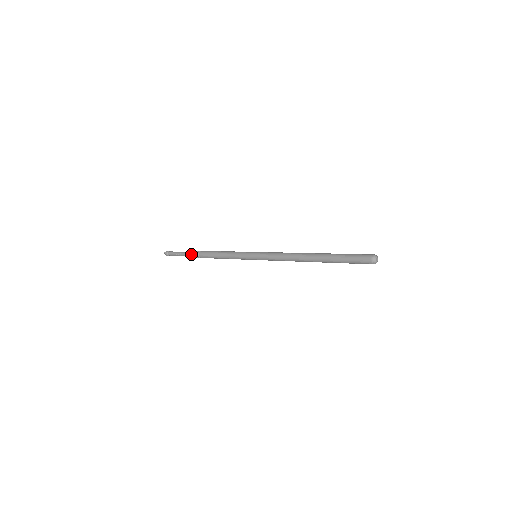
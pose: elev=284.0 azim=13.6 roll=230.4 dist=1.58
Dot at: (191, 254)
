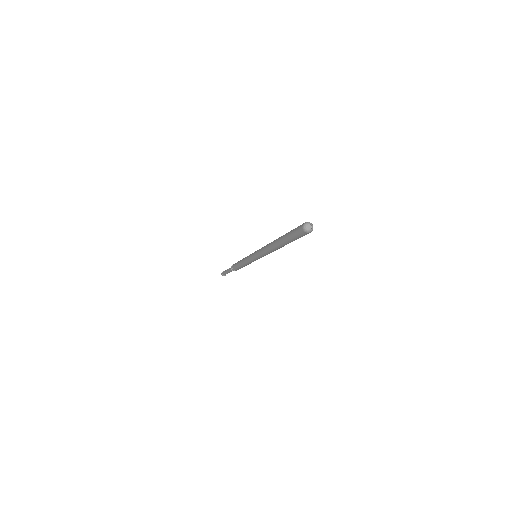
Dot at: occluded
